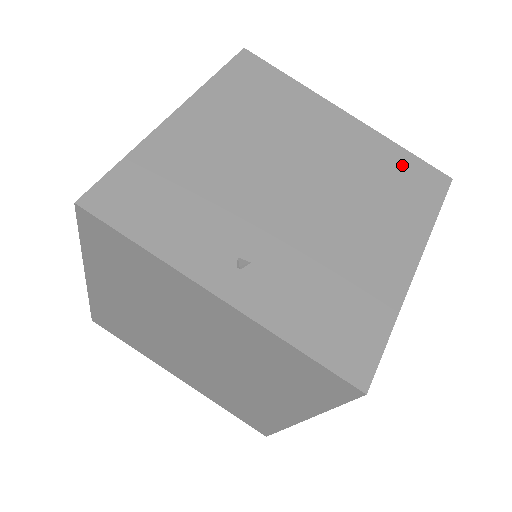
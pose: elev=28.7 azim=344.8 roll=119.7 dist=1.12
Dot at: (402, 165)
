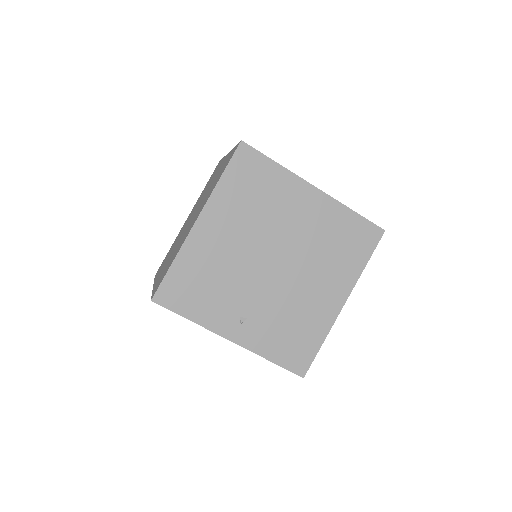
Dot at: (350, 227)
